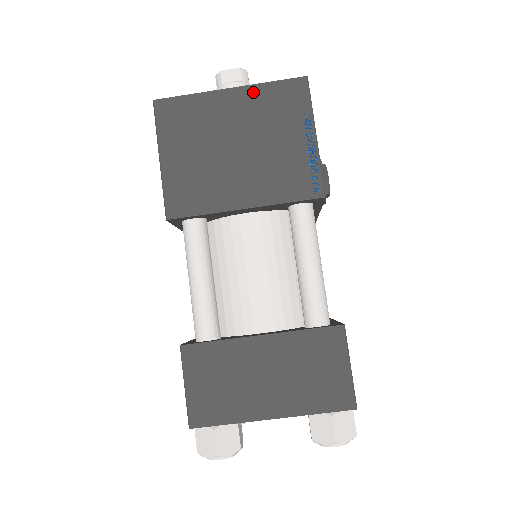
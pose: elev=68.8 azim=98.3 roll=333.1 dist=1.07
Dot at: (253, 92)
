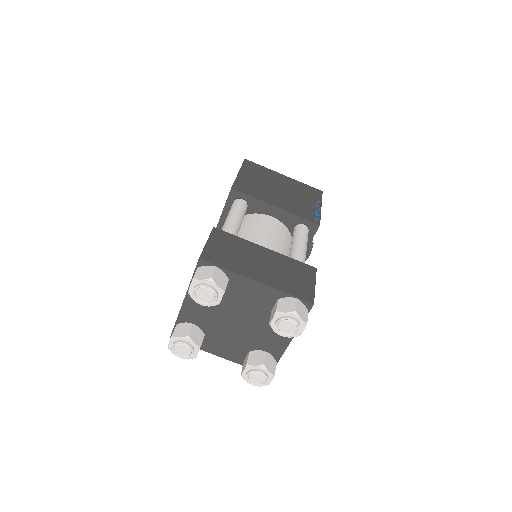
Dot at: (295, 182)
